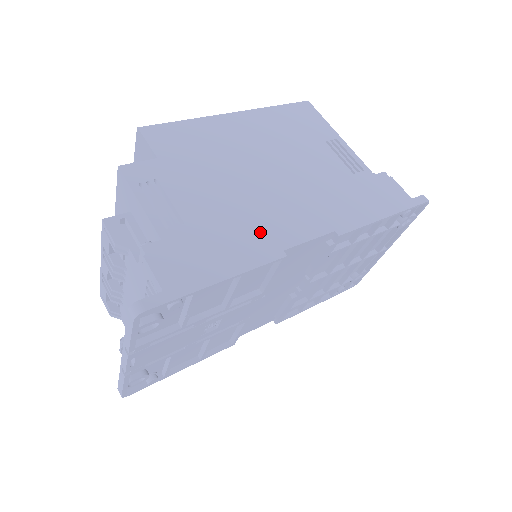
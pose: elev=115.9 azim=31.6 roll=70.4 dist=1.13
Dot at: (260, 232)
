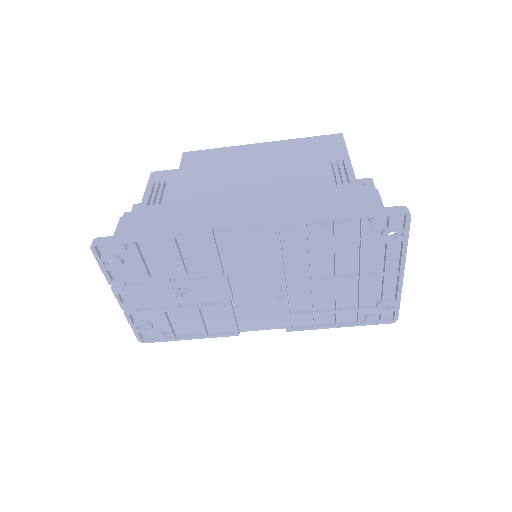
Dot at: (206, 214)
